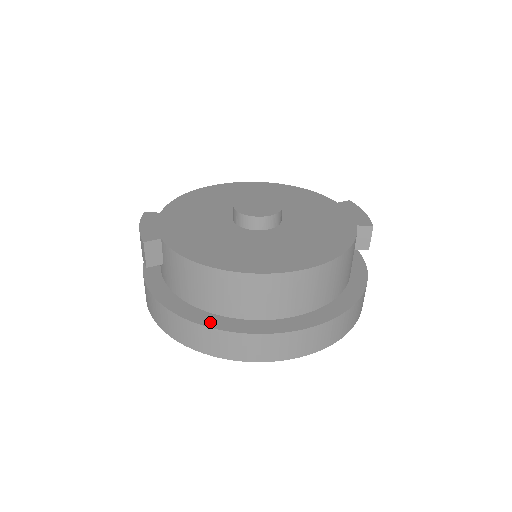
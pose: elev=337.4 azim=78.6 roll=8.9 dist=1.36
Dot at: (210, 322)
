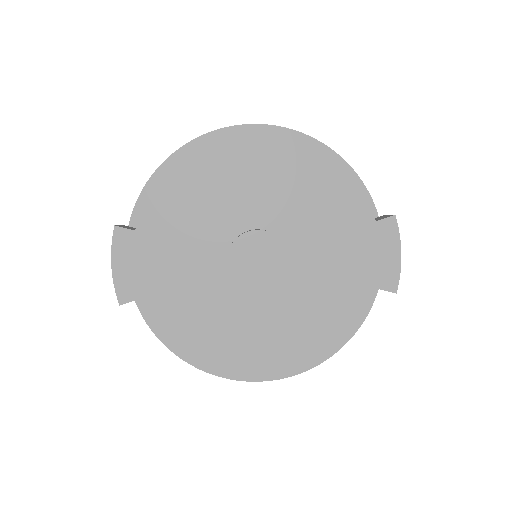
Dot at: occluded
